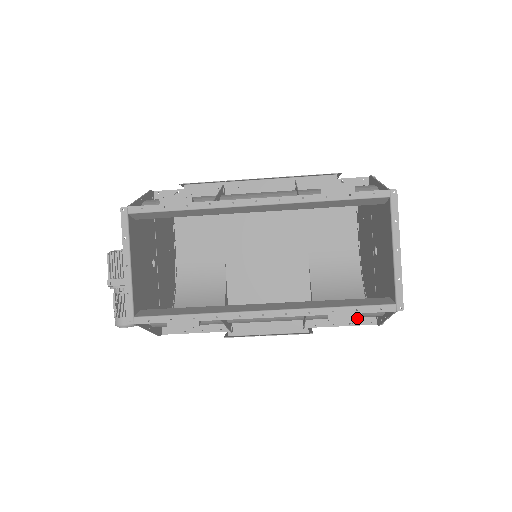
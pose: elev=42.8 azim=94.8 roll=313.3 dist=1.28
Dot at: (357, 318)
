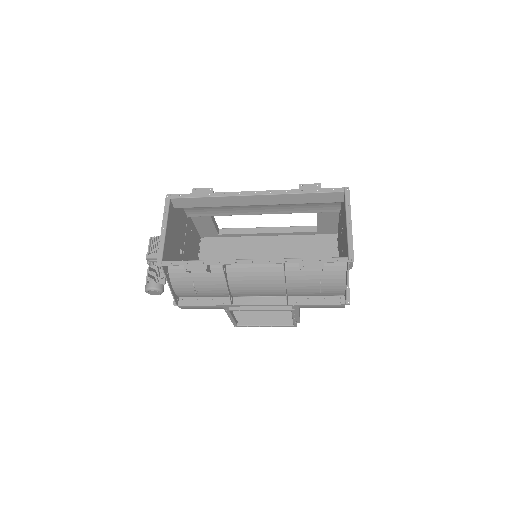
Dot at: occluded
